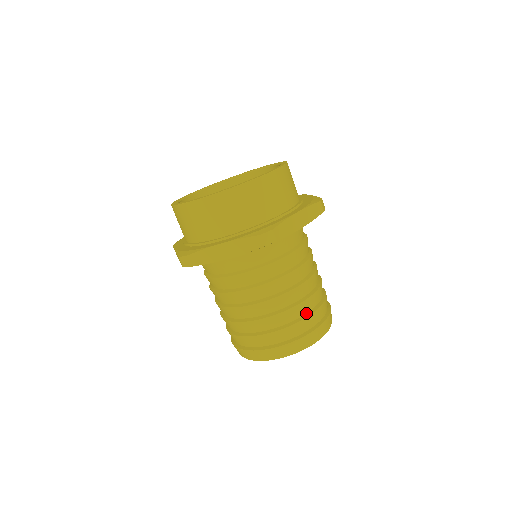
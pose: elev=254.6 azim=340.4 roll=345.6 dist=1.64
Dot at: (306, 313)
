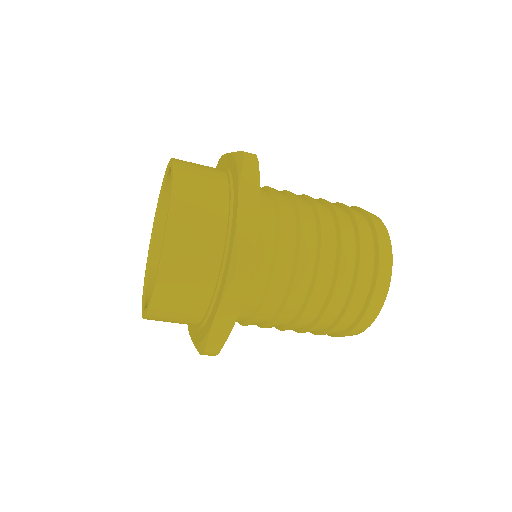
Dot at: (355, 257)
